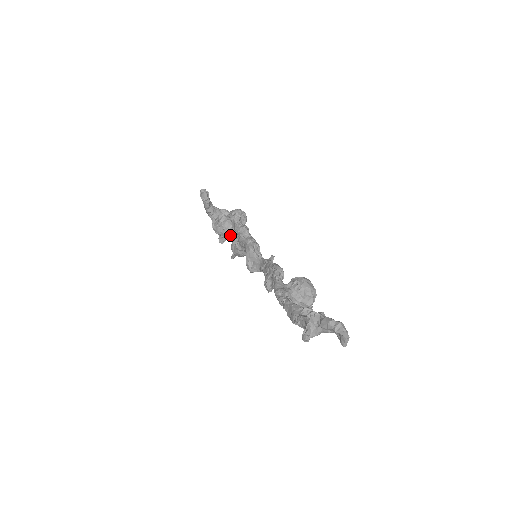
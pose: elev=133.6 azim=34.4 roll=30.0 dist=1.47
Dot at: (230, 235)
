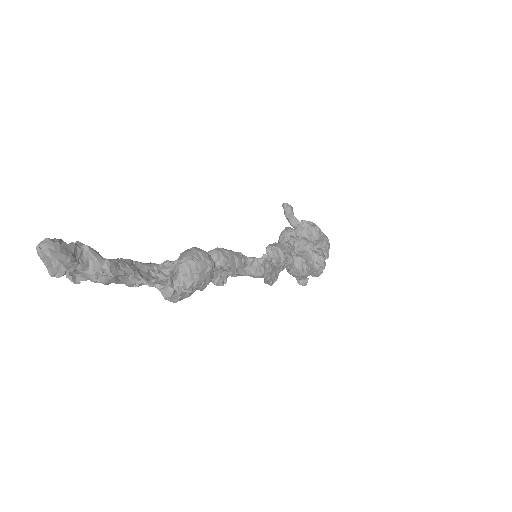
Dot at: occluded
